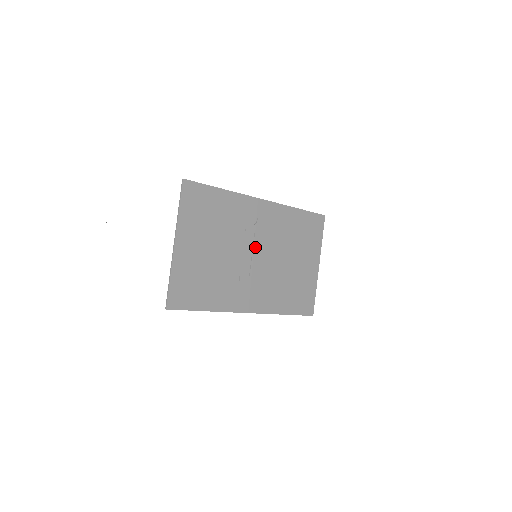
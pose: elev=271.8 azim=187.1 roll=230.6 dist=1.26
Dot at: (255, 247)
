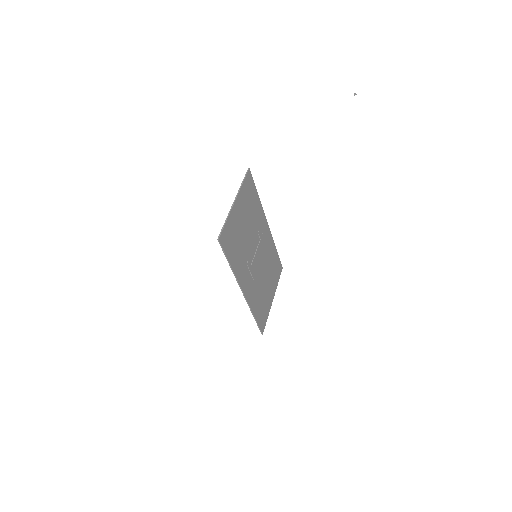
Dot at: (258, 249)
